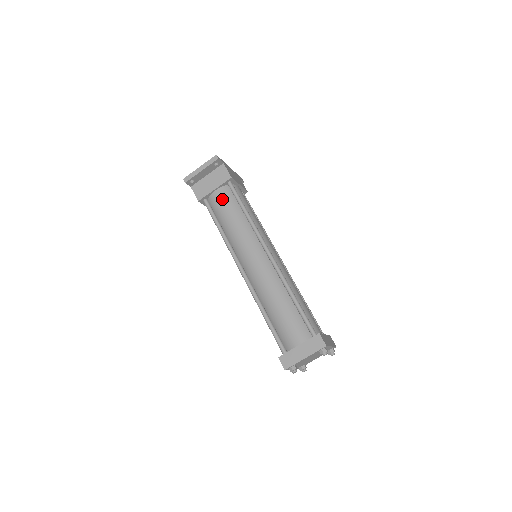
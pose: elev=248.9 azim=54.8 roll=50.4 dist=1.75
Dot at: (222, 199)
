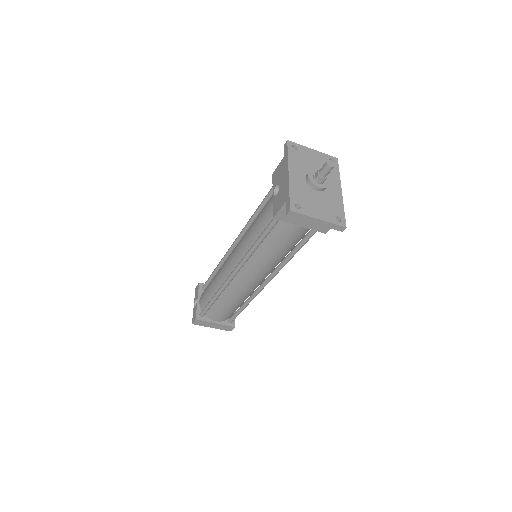
Dot at: (293, 234)
